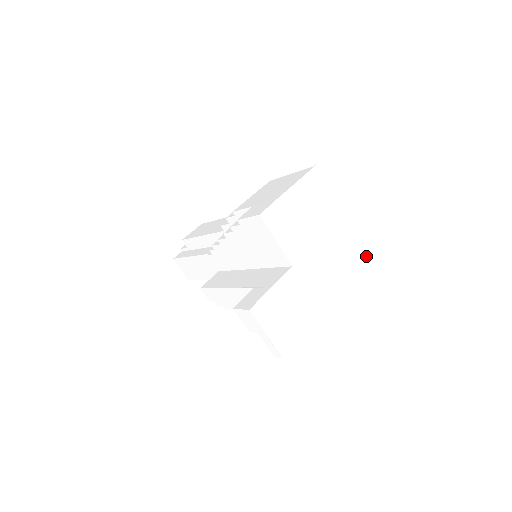
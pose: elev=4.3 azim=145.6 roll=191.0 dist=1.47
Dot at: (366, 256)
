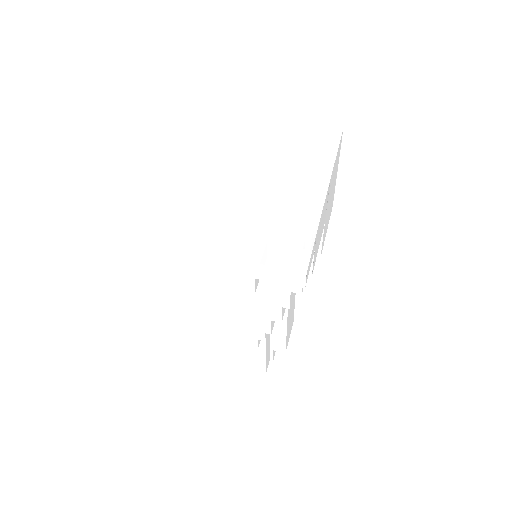
Dot at: (337, 129)
